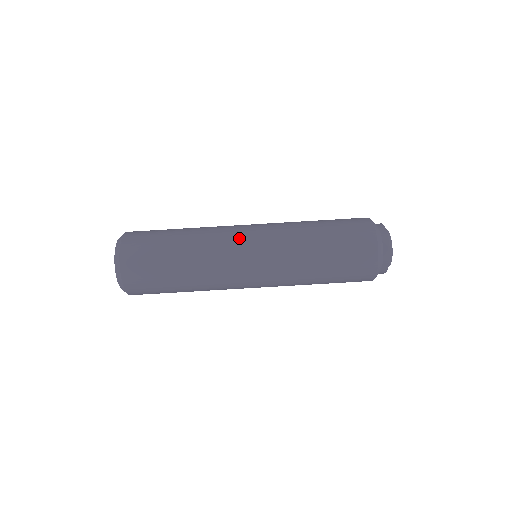
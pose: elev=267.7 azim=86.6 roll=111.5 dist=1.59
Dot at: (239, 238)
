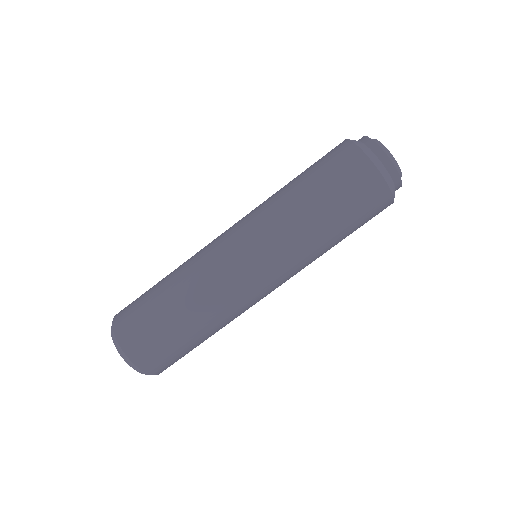
Dot at: (241, 277)
